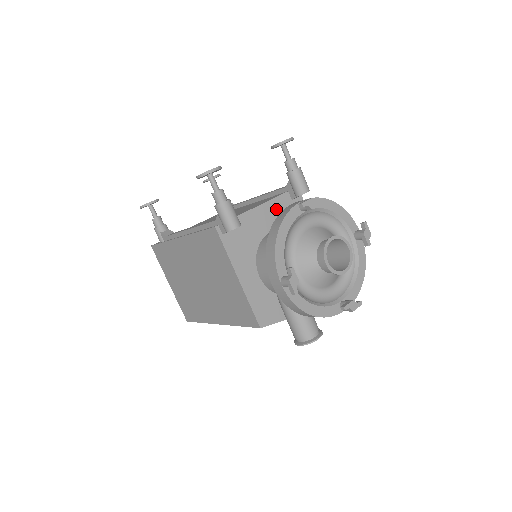
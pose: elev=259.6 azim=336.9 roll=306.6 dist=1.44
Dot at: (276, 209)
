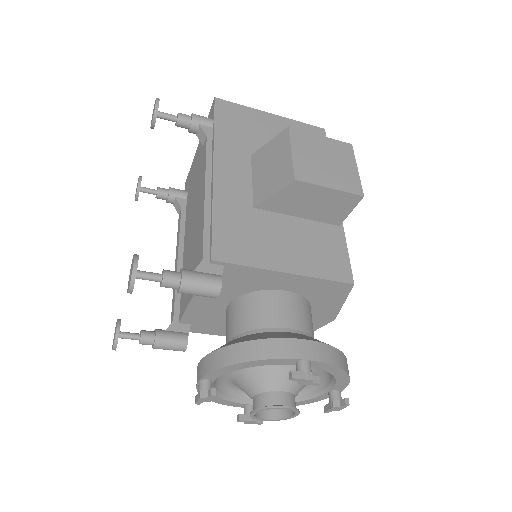
Dot at: occluded
